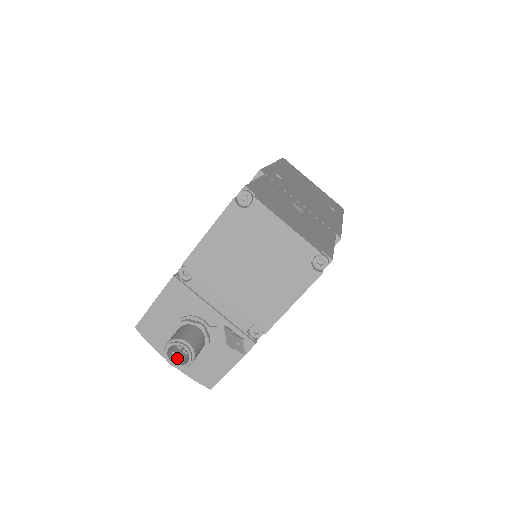
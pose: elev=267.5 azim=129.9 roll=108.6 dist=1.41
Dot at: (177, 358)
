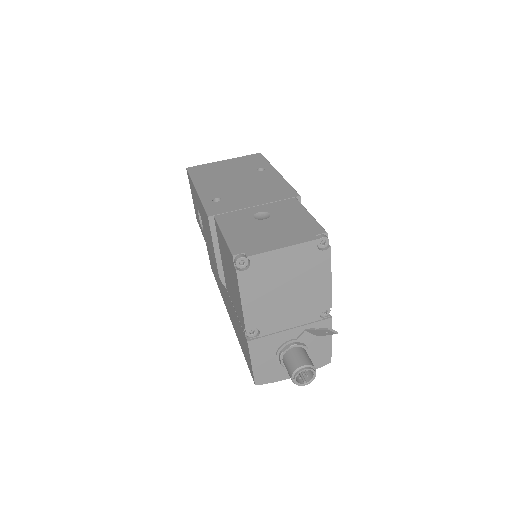
Dot at: (303, 377)
